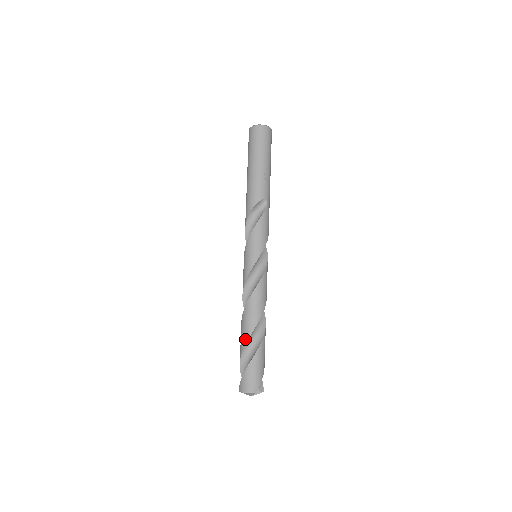
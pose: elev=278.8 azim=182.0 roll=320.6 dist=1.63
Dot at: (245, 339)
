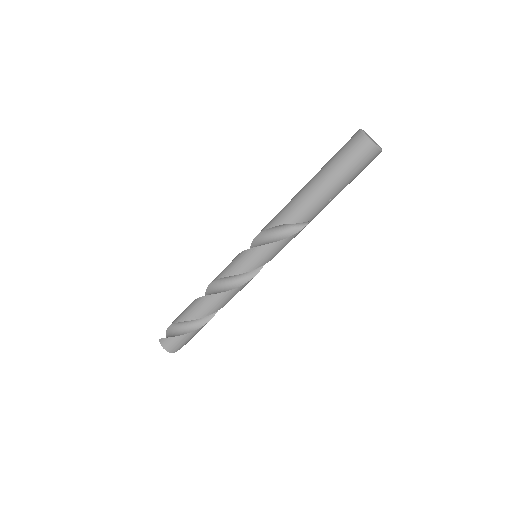
Dot at: (193, 317)
